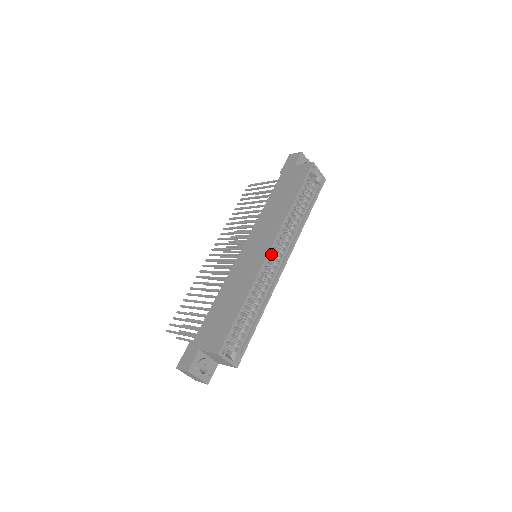
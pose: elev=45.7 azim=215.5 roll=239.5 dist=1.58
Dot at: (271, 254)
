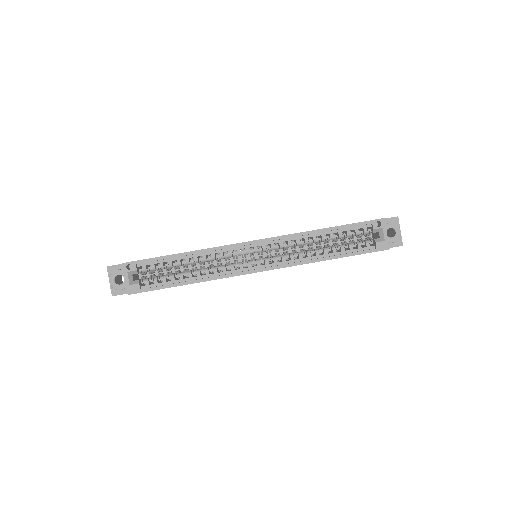
Dot at: (254, 250)
